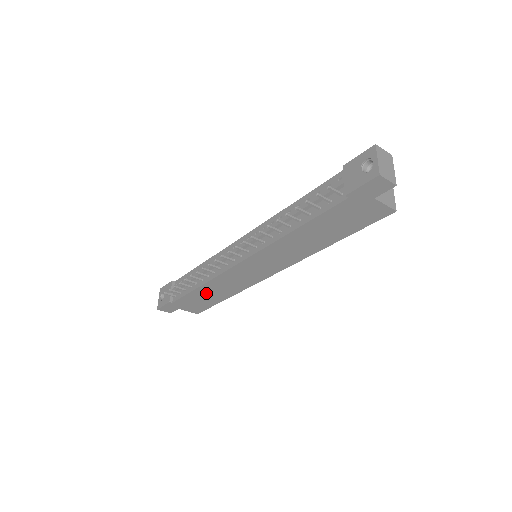
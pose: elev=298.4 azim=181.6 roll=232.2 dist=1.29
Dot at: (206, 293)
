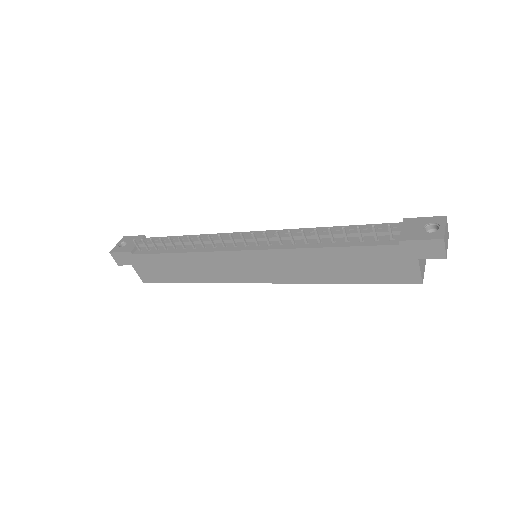
Dot at: (177, 264)
